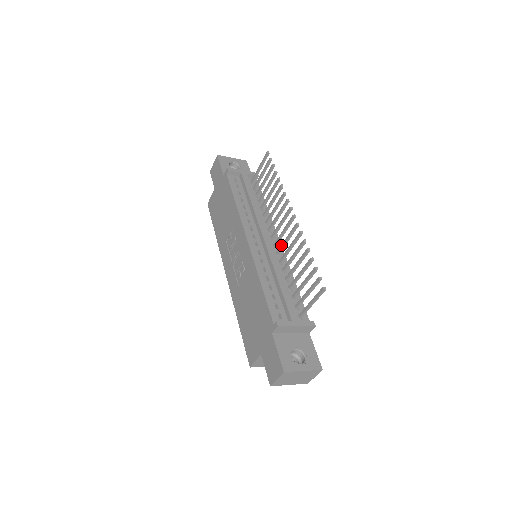
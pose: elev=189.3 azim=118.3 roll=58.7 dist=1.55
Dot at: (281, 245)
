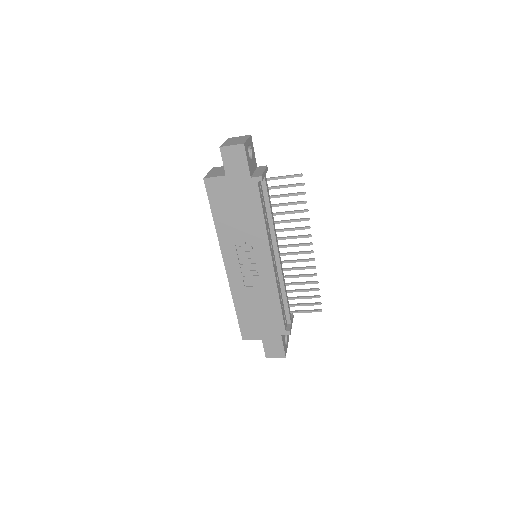
Dot at: (288, 262)
